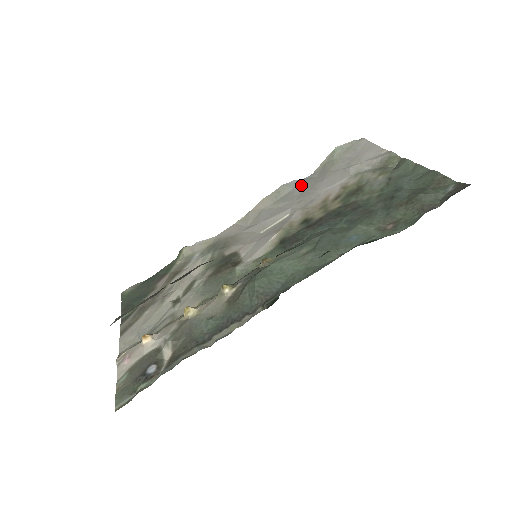
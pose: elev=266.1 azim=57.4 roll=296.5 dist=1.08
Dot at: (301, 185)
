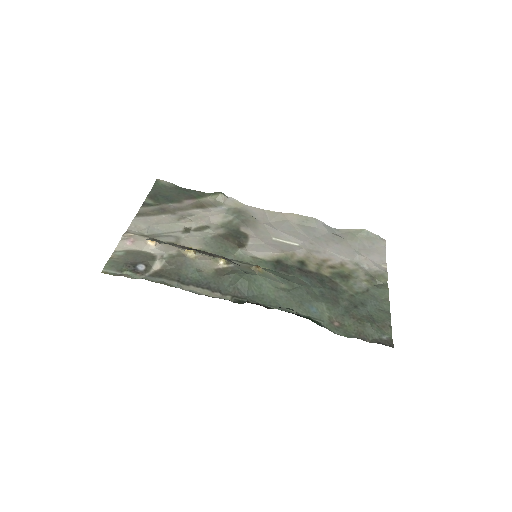
Dot at: (323, 231)
